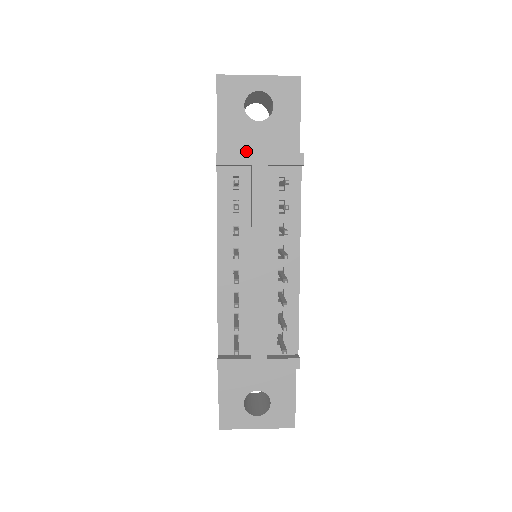
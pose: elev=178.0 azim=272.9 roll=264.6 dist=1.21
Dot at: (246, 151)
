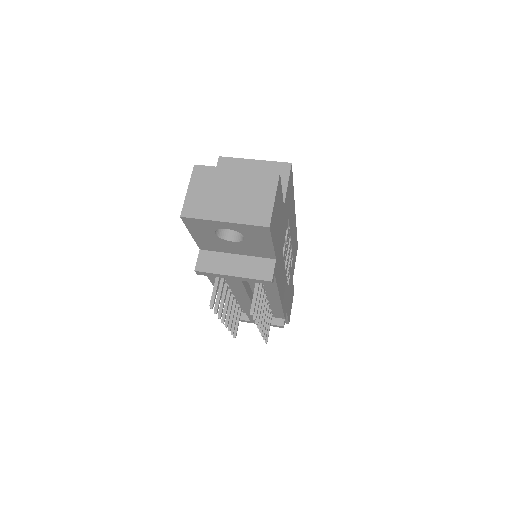
Dot at: (225, 251)
